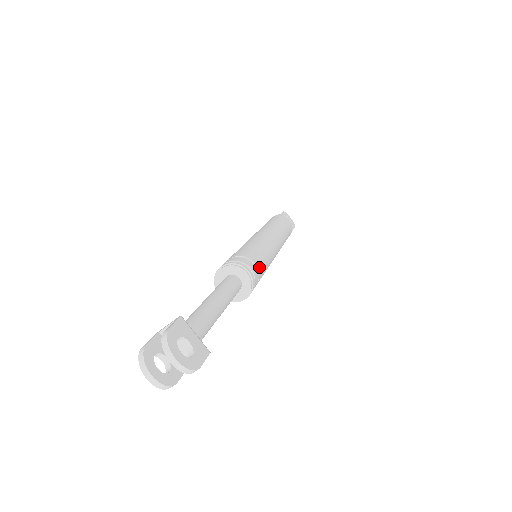
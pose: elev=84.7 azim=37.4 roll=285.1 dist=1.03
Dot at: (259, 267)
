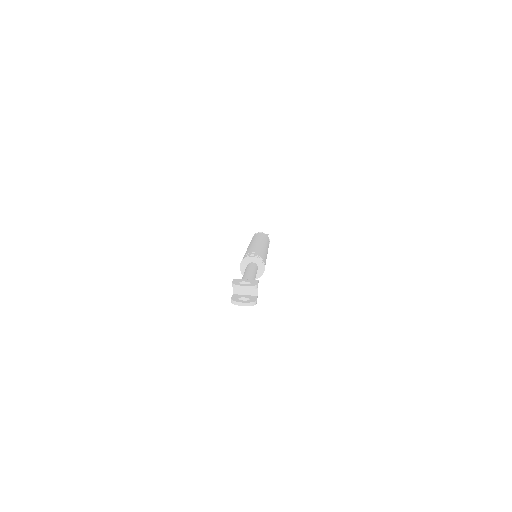
Dot at: (258, 253)
